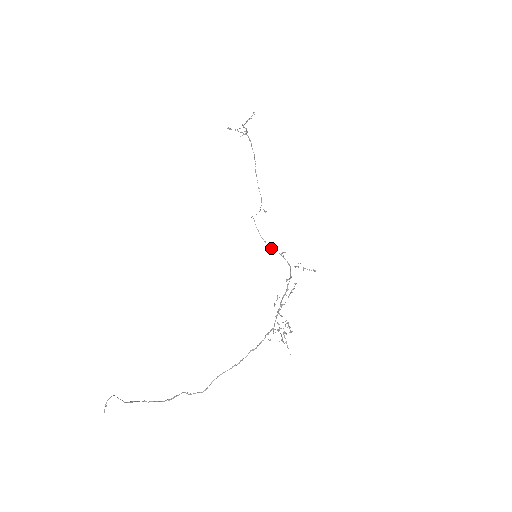
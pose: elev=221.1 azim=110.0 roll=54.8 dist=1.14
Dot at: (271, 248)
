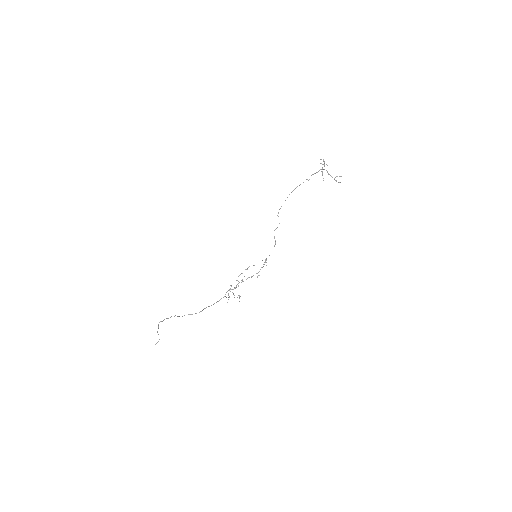
Dot at: (266, 259)
